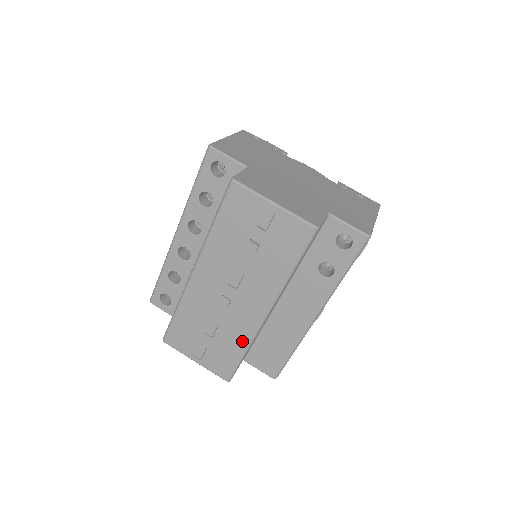
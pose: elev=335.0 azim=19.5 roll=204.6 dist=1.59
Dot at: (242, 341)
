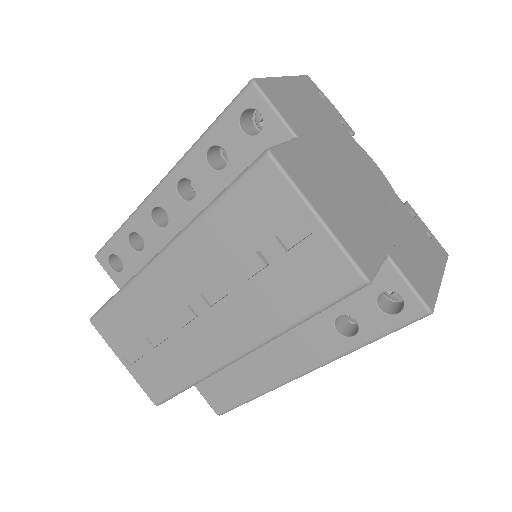
Dot at: (193, 371)
